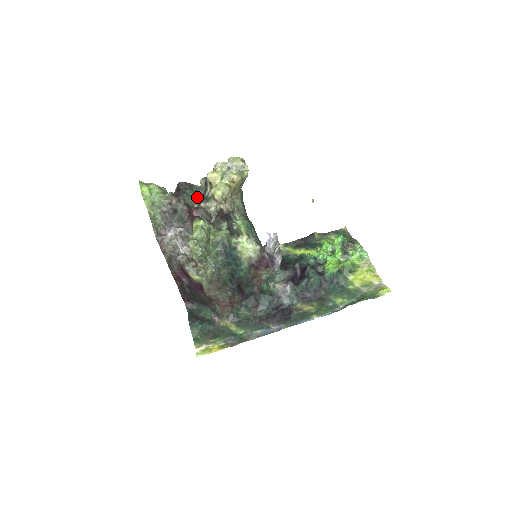
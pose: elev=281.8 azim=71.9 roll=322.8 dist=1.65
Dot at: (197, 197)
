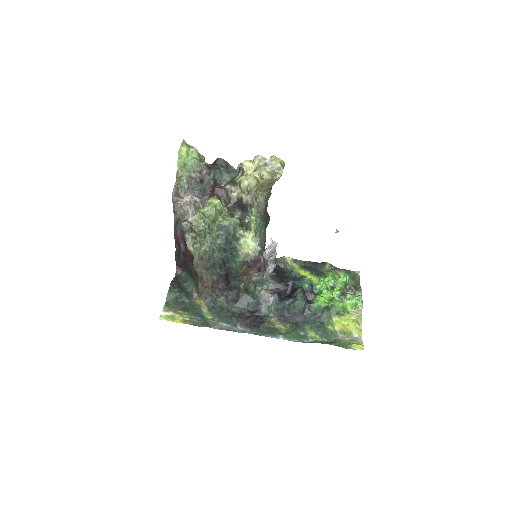
Dot at: (228, 178)
